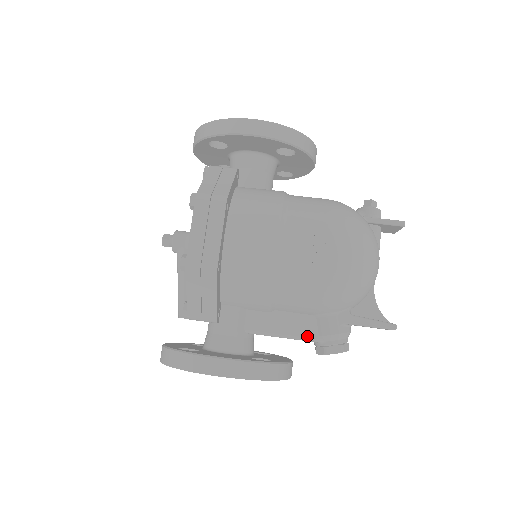
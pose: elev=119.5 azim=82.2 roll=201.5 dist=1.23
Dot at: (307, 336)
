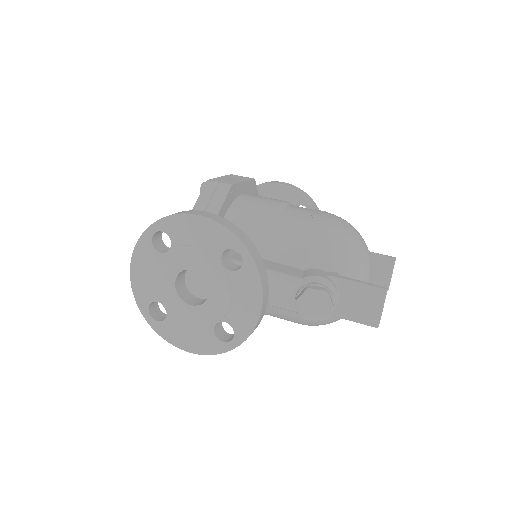
Dot at: (291, 275)
